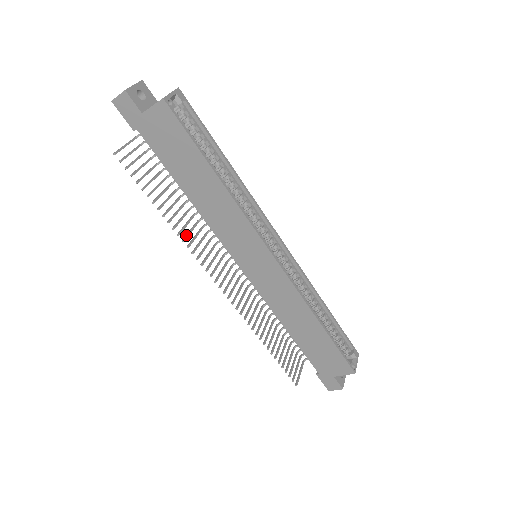
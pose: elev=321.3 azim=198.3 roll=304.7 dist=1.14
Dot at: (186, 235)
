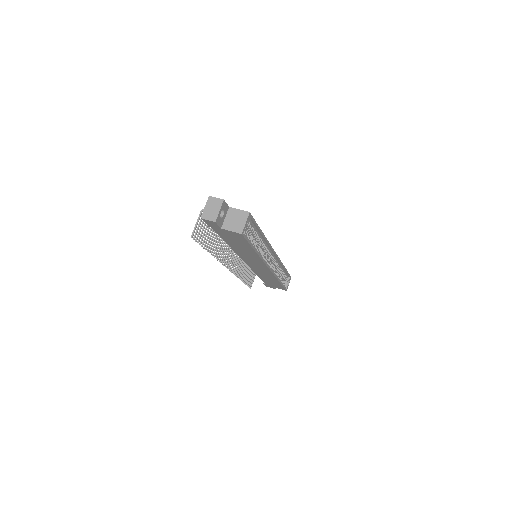
Dot at: (218, 253)
